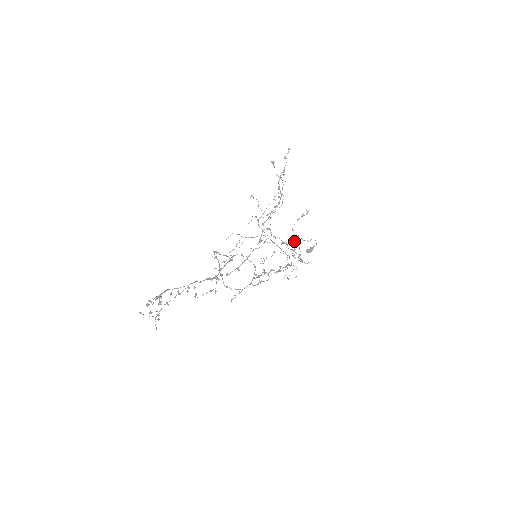
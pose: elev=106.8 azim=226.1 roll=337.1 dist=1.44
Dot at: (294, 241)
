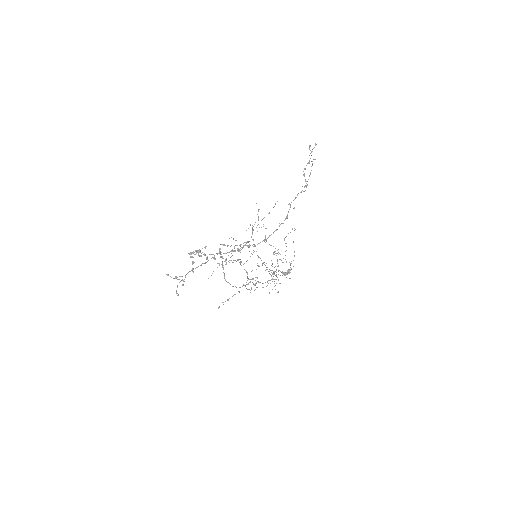
Dot at: (286, 250)
